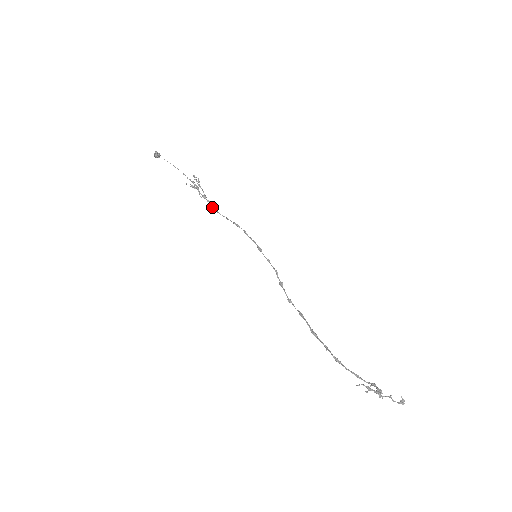
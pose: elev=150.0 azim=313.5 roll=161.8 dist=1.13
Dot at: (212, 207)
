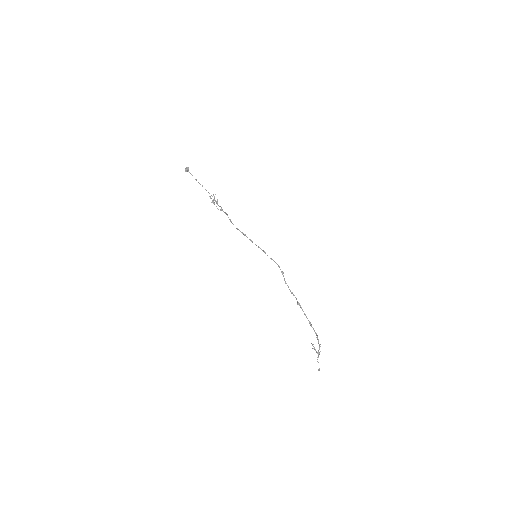
Dot at: (228, 217)
